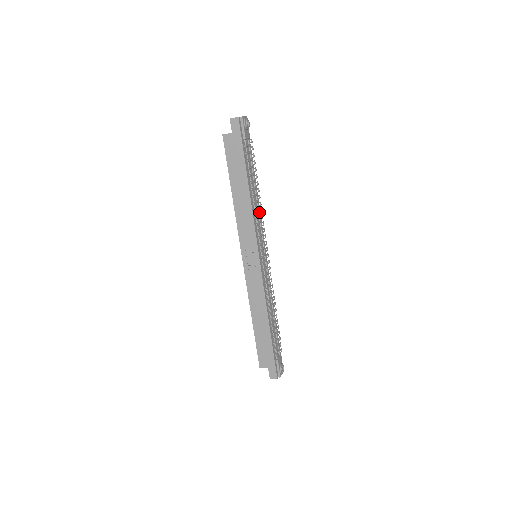
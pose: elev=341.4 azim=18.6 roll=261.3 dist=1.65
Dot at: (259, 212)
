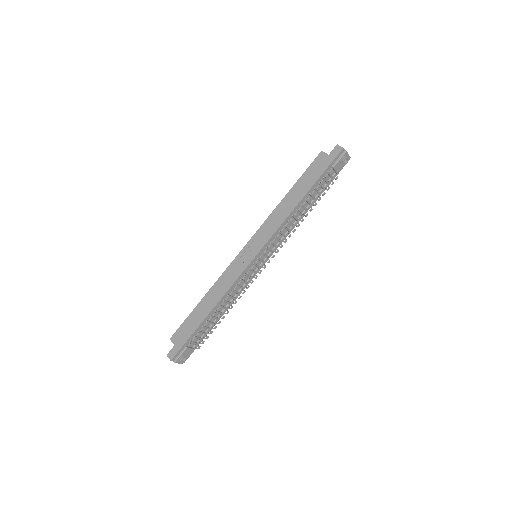
Dot at: (291, 228)
